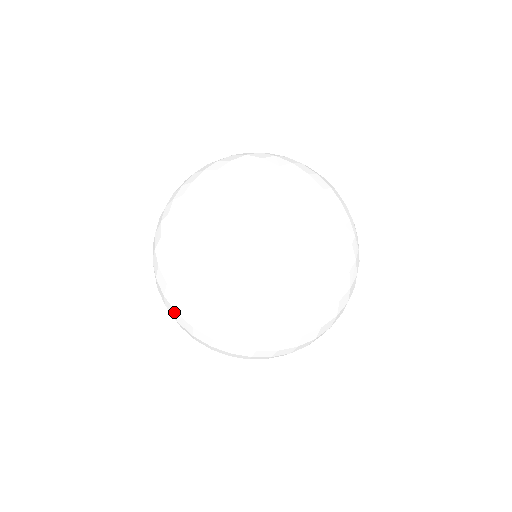
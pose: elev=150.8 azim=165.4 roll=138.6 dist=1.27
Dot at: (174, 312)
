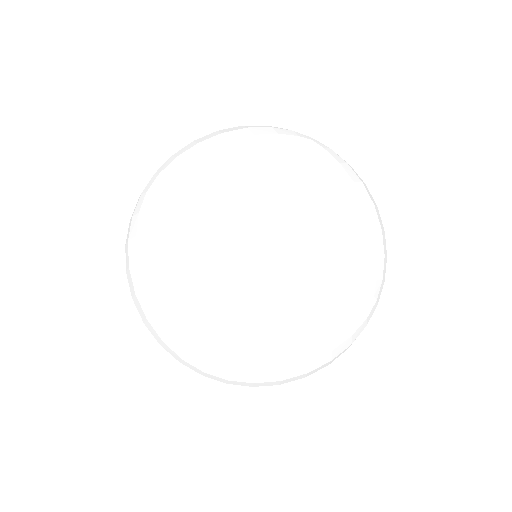
Dot at: occluded
